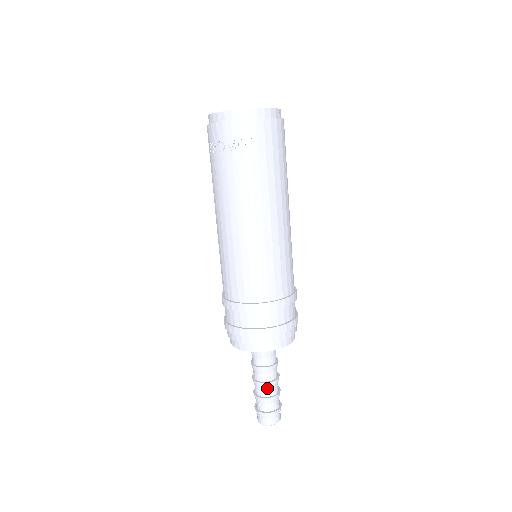
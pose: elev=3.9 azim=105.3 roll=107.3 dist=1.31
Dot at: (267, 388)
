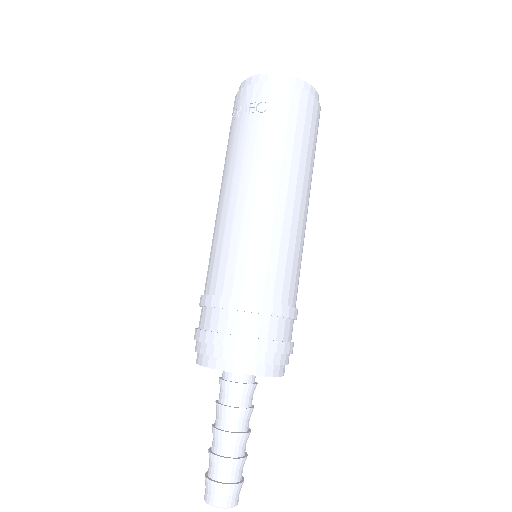
Dot at: (223, 441)
